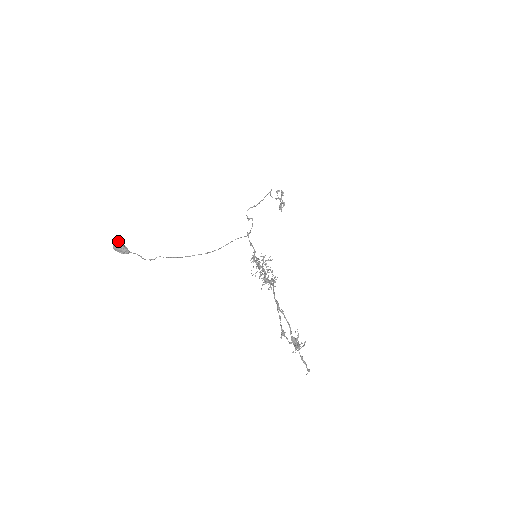
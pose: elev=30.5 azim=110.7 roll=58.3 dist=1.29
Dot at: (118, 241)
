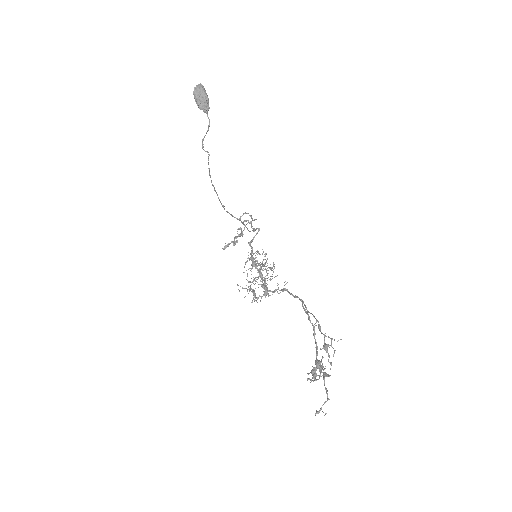
Dot at: (204, 88)
